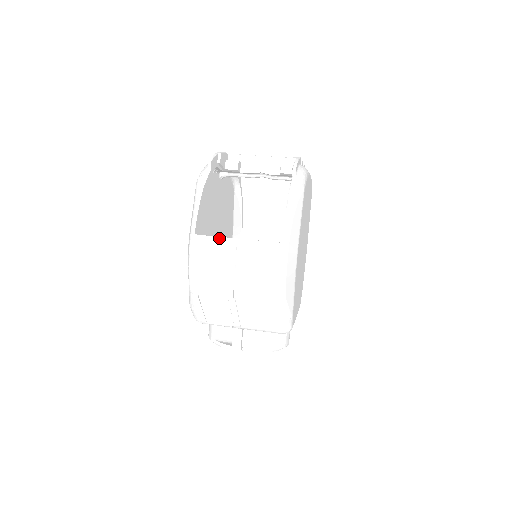
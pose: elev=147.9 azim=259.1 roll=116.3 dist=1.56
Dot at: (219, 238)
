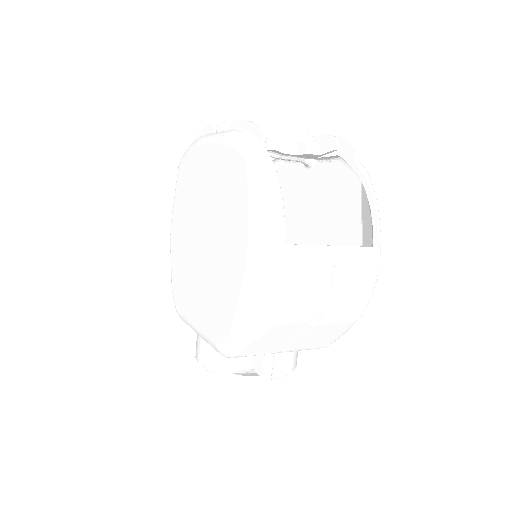
Dot at: (317, 247)
